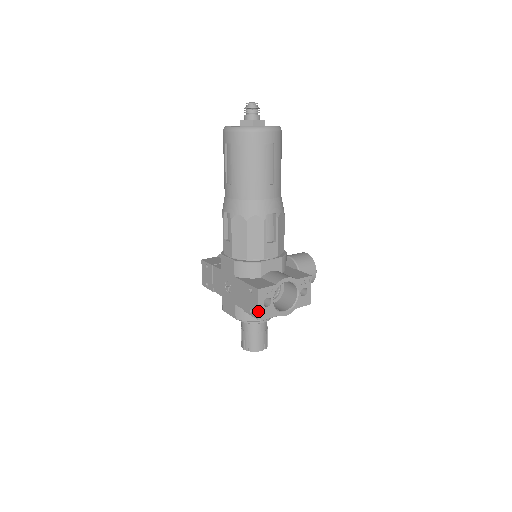
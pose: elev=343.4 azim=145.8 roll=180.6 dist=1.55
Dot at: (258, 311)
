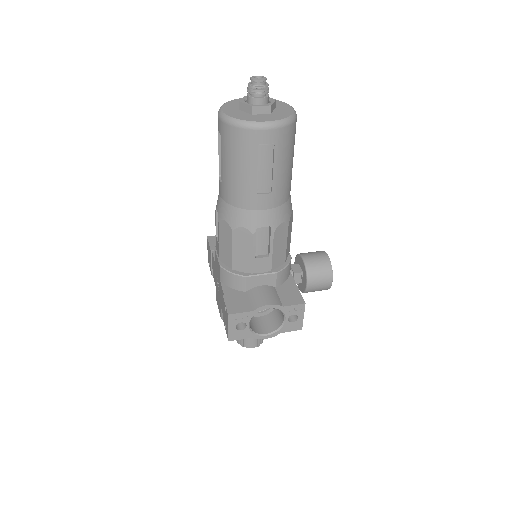
Dot at: (228, 334)
